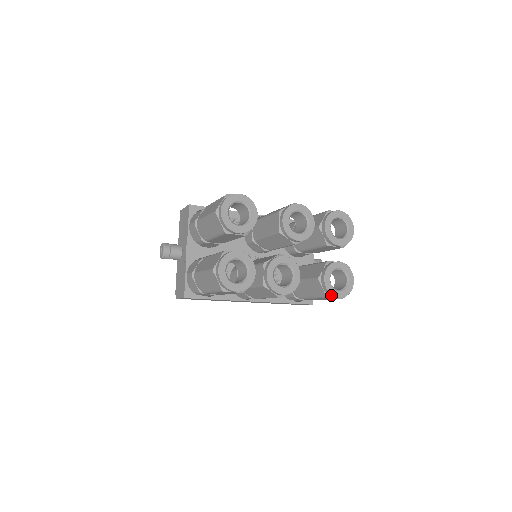
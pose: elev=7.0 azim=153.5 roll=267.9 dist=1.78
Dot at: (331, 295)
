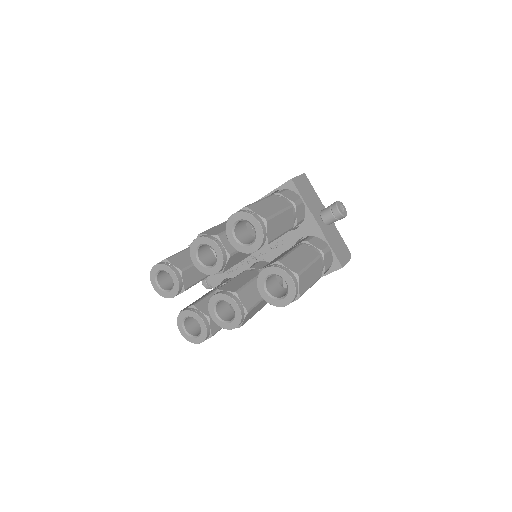
Dot at: (278, 306)
